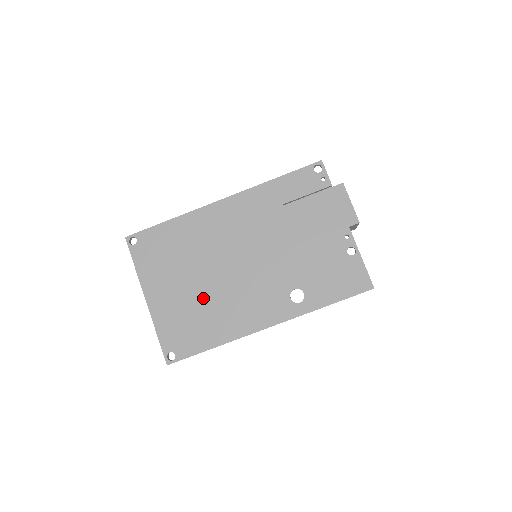
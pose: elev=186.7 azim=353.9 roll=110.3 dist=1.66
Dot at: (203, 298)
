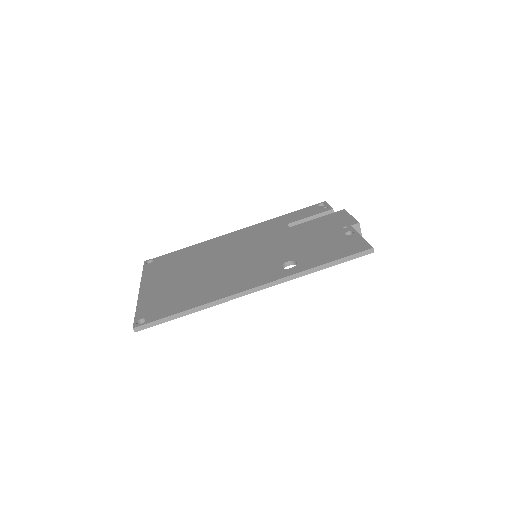
Dot at: (194, 281)
